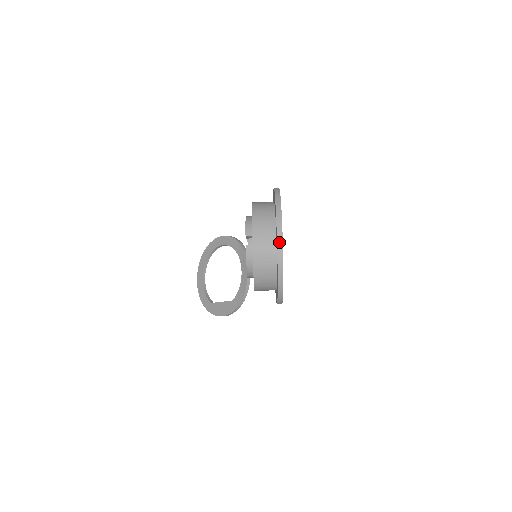
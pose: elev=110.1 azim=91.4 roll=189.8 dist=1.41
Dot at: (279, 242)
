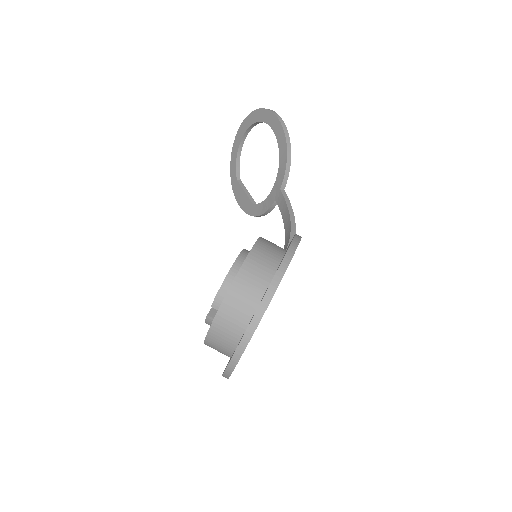
Dot at: (230, 366)
